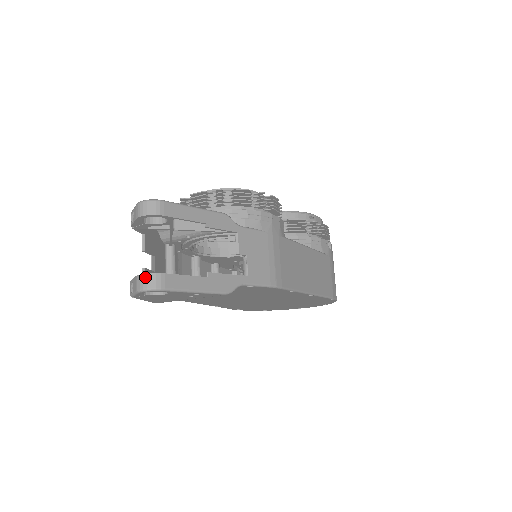
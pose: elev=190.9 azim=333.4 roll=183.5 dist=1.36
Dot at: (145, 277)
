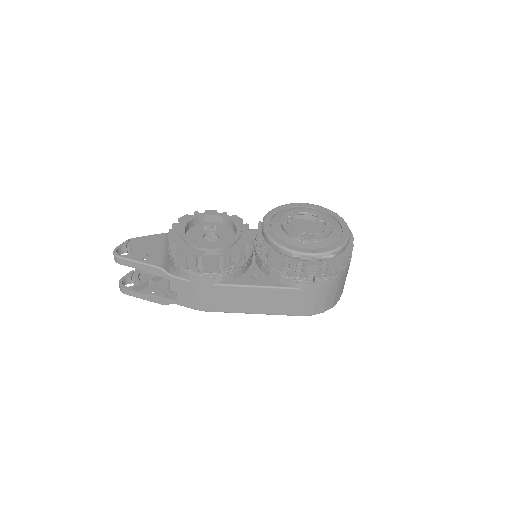
Dot at: (119, 284)
